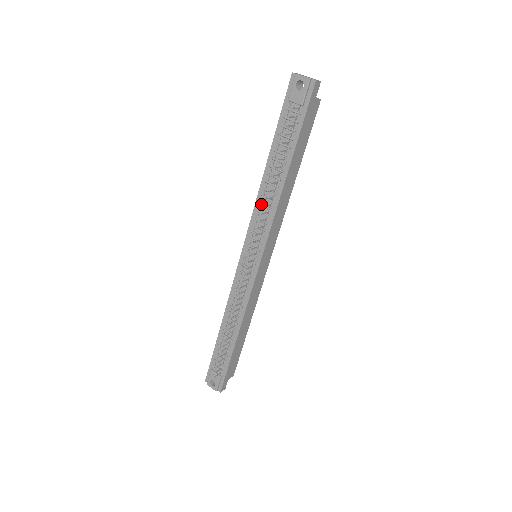
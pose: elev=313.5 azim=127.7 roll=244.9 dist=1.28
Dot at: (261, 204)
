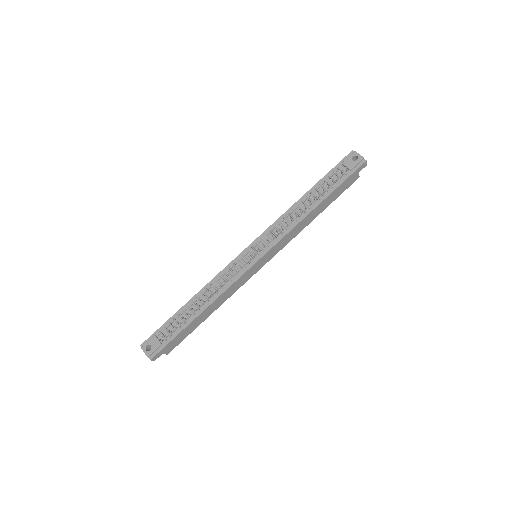
Dot at: (285, 218)
